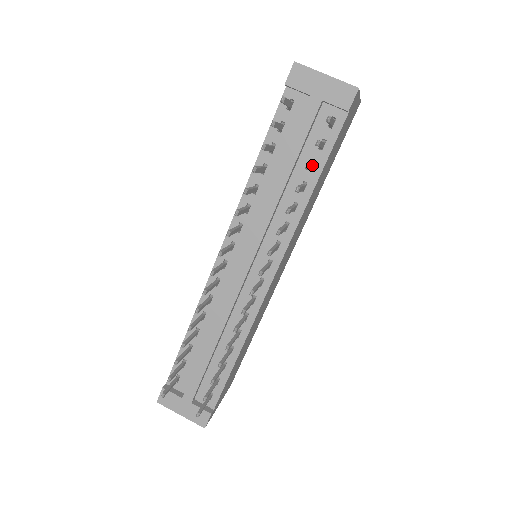
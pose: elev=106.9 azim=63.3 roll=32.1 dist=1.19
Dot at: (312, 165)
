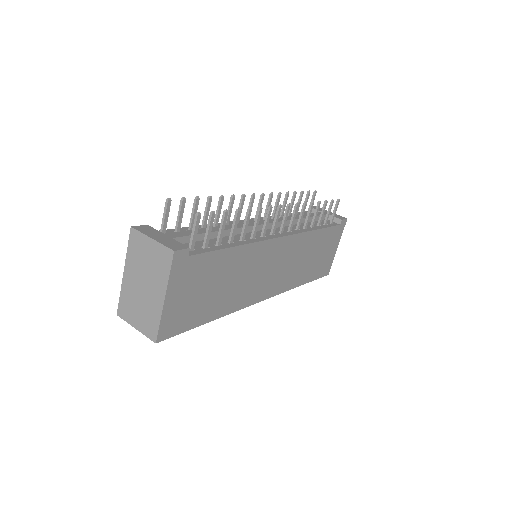
Dot at: (323, 214)
